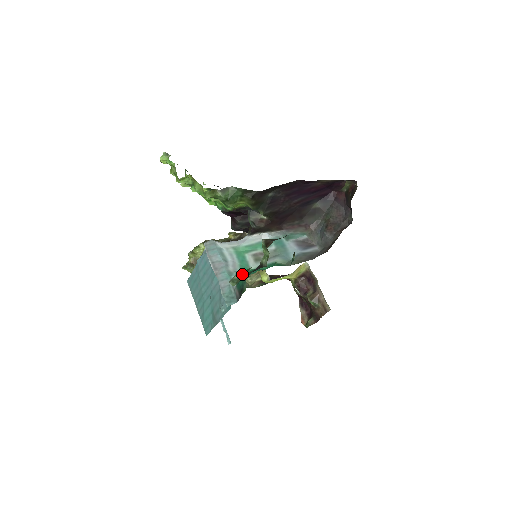
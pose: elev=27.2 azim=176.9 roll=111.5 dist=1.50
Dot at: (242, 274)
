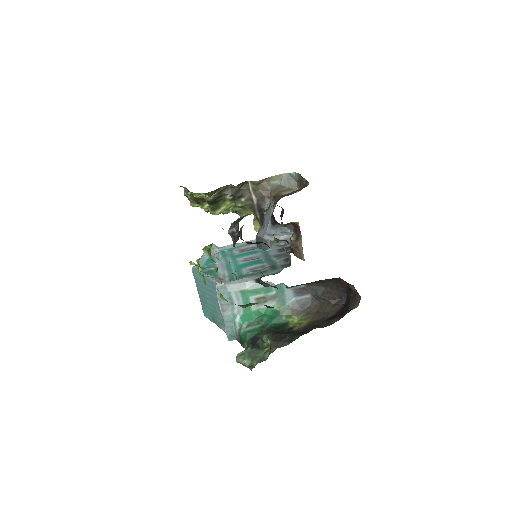
Dot at: (247, 364)
